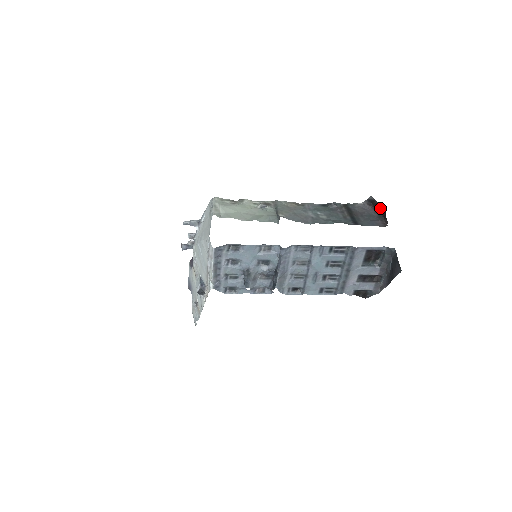
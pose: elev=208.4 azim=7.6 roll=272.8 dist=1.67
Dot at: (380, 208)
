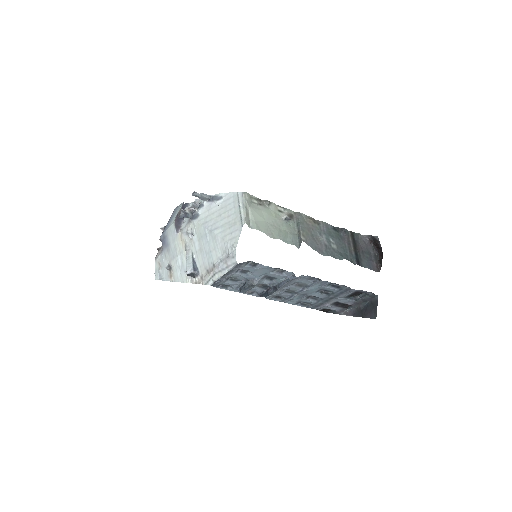
Dot at: (379, 249)
